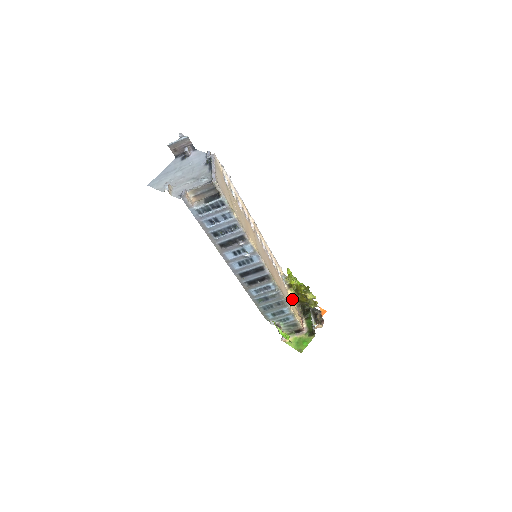
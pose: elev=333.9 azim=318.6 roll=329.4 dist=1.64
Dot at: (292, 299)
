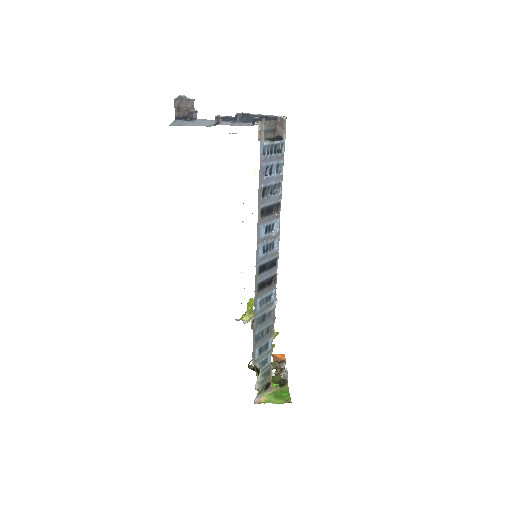
Dot at: occluded
